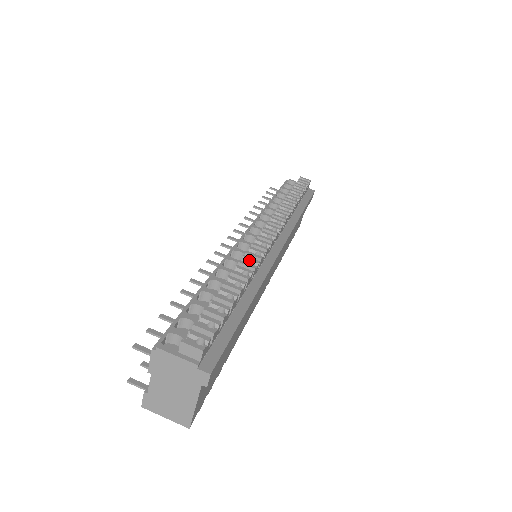
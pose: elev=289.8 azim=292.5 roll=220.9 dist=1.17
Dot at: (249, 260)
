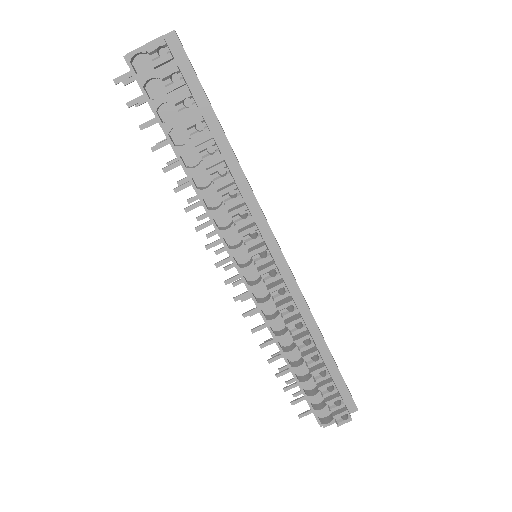
Dot at: (294, 325)
